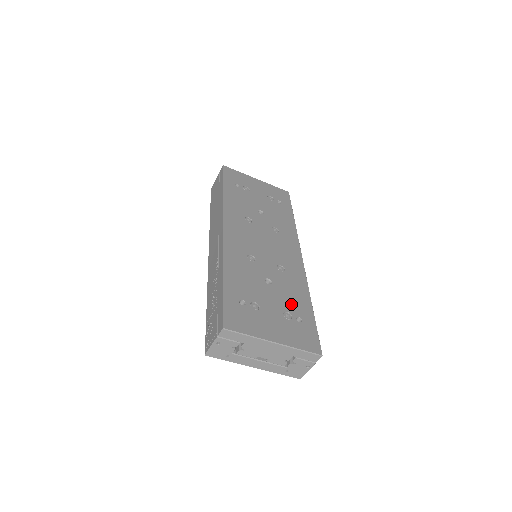
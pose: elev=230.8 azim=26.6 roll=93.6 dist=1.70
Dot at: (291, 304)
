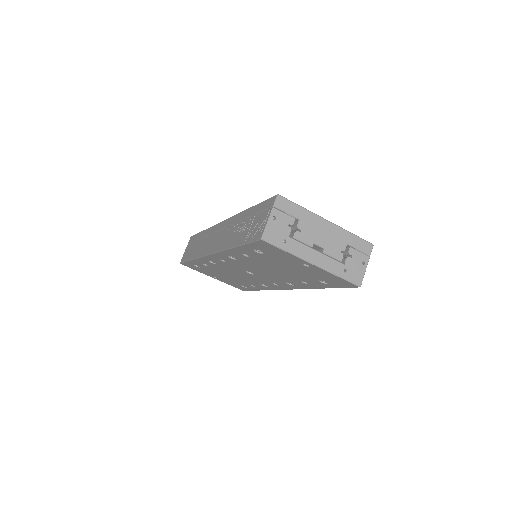
Dot at: occluded
